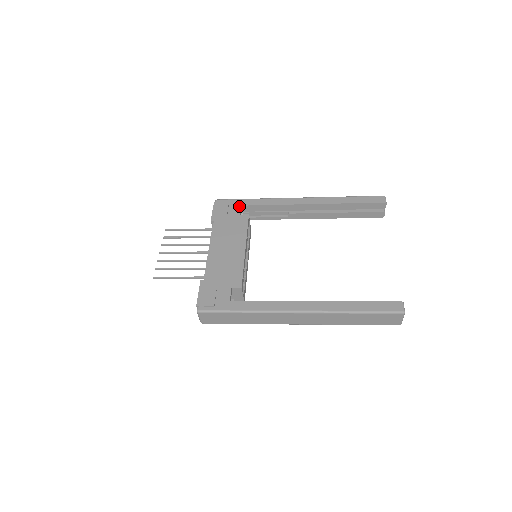
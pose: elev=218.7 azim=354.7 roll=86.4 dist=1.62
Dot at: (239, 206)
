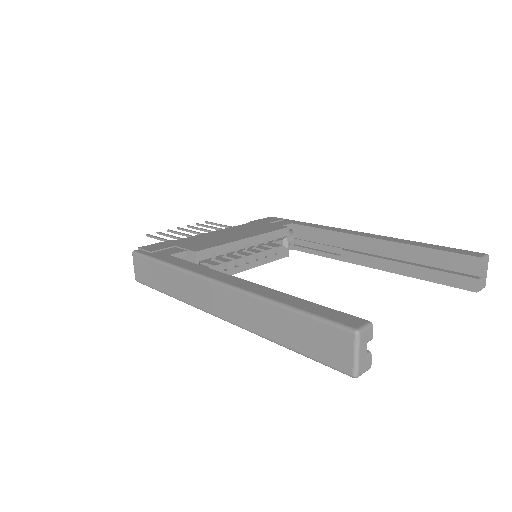
Dot at: (289, 223)
